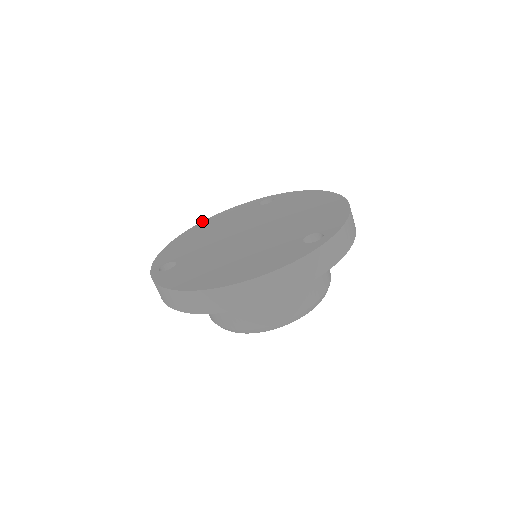
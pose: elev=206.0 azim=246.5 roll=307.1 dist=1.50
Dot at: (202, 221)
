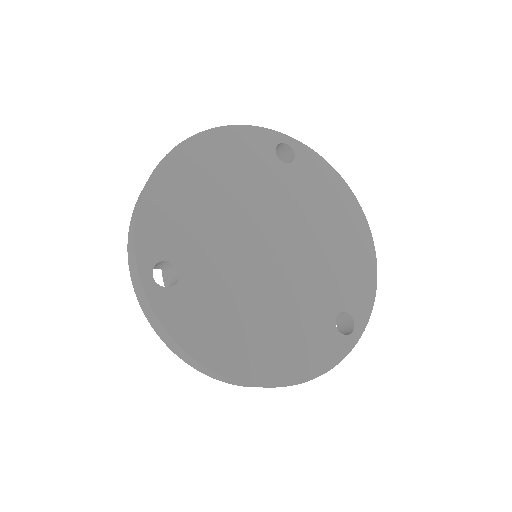
Dot at: (193, 135)
